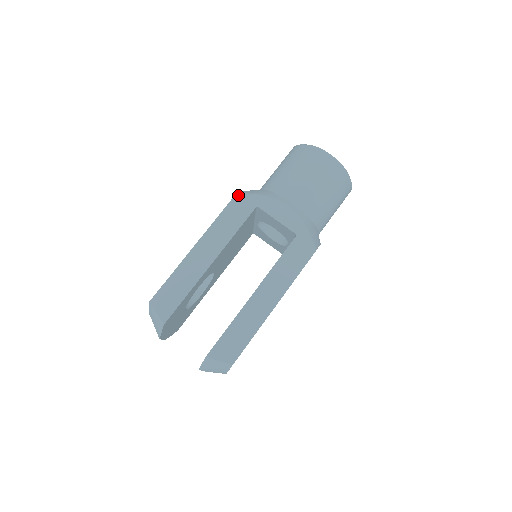
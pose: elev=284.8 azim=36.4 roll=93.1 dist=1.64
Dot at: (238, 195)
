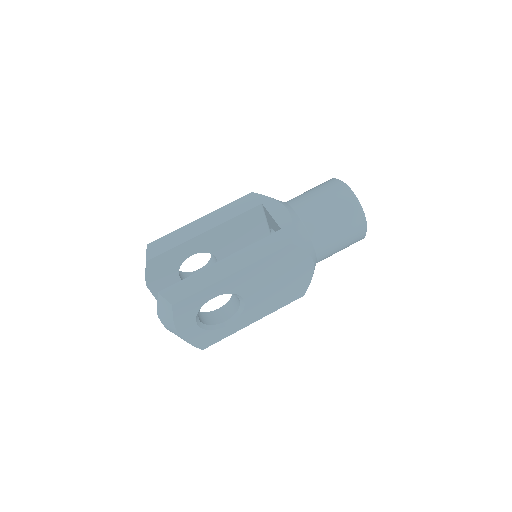
Dot at: (252, 194)
